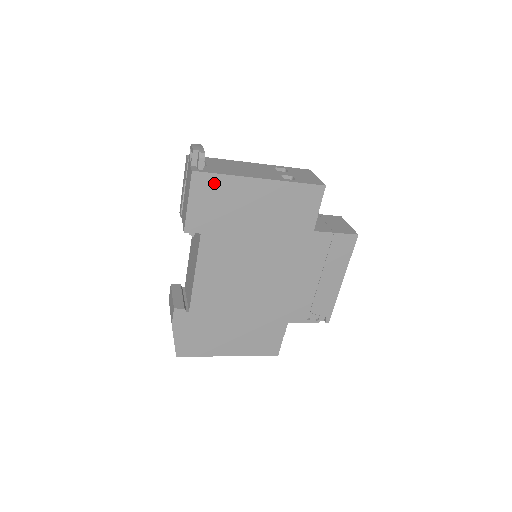
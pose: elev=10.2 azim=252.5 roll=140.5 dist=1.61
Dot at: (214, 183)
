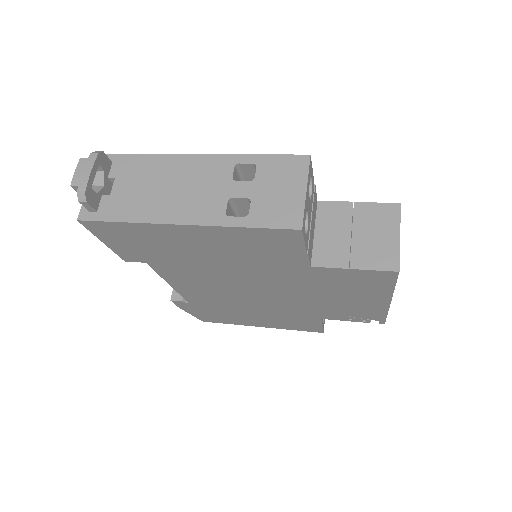
Dot at: (118, 229)
